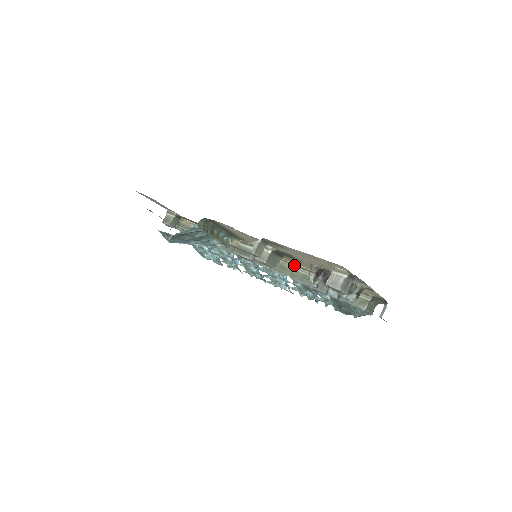
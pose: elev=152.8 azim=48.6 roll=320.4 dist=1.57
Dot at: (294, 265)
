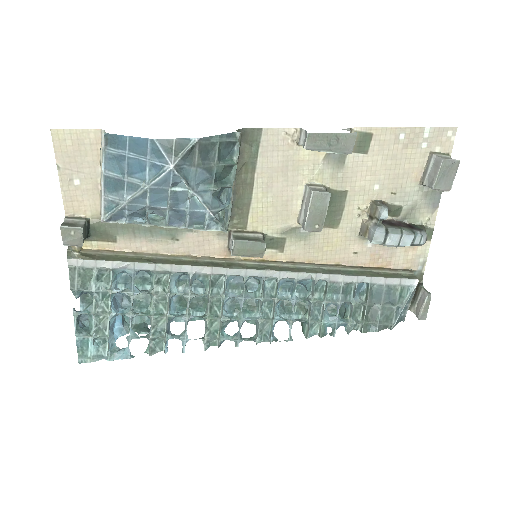
Dot at: (308, 263)
